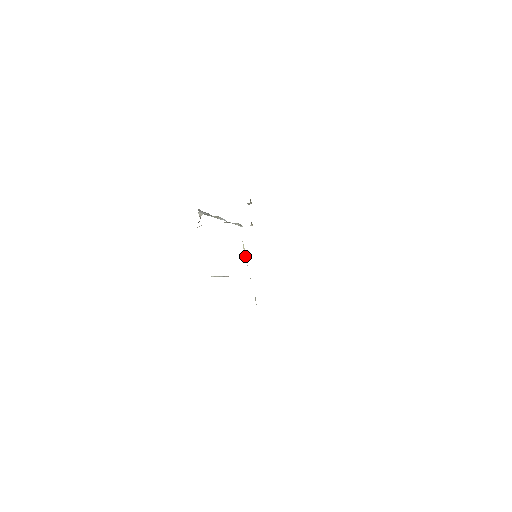
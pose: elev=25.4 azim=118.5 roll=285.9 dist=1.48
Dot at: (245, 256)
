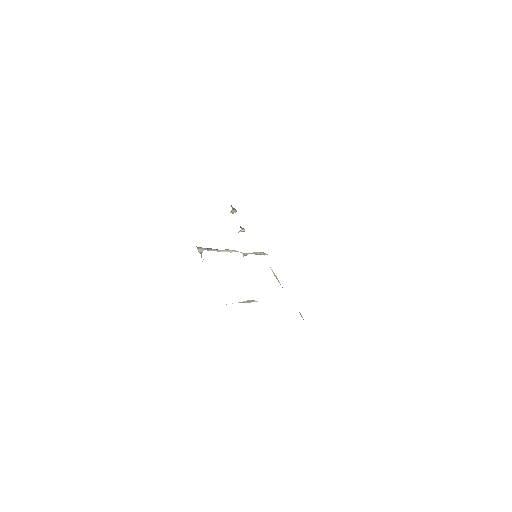
Dot at: (277, 279)
